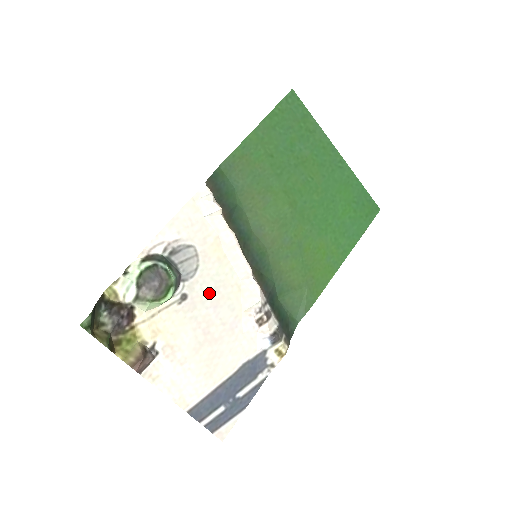
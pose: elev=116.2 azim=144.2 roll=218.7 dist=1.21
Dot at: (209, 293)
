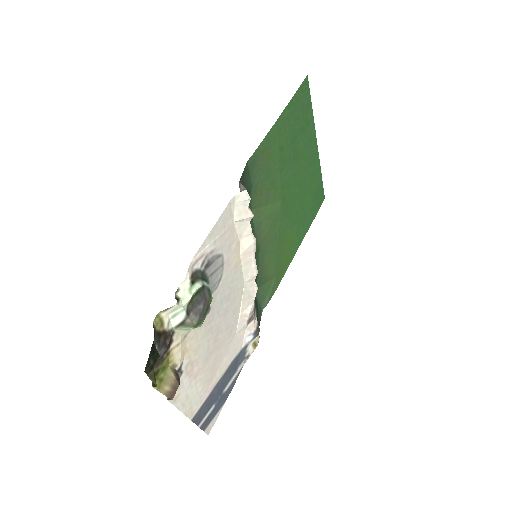
Dot at: (224, 301)
